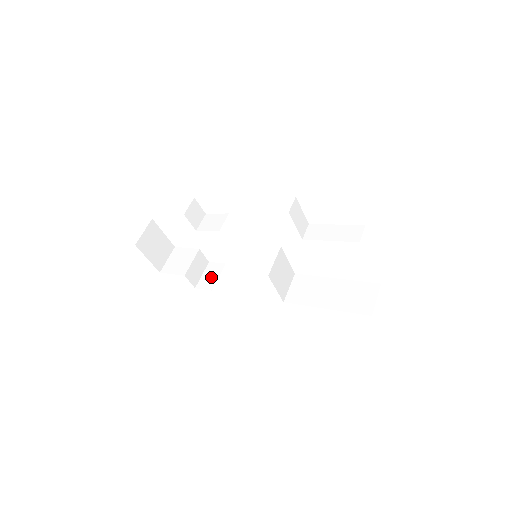
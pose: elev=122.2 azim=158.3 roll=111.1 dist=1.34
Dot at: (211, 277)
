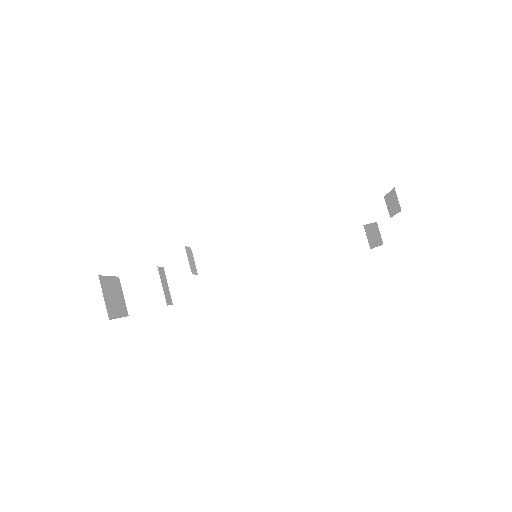
Dot at: (182, 284)
